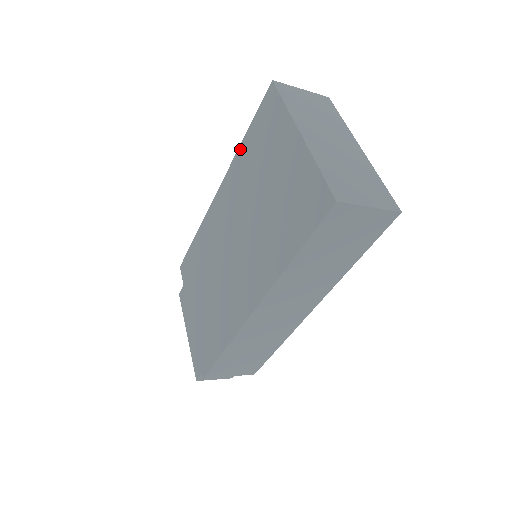
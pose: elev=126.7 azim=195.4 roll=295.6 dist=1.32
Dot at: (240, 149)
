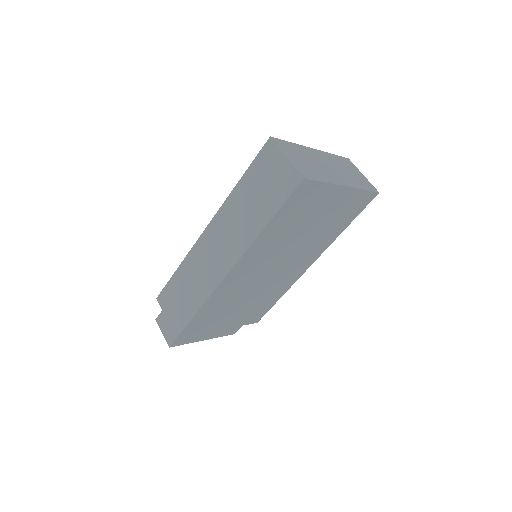
Dot at: occluded
